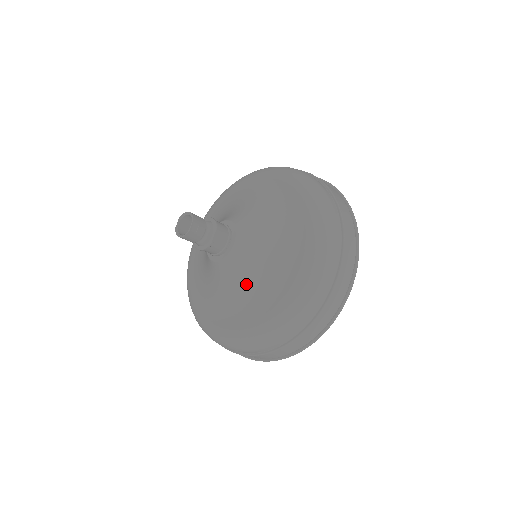
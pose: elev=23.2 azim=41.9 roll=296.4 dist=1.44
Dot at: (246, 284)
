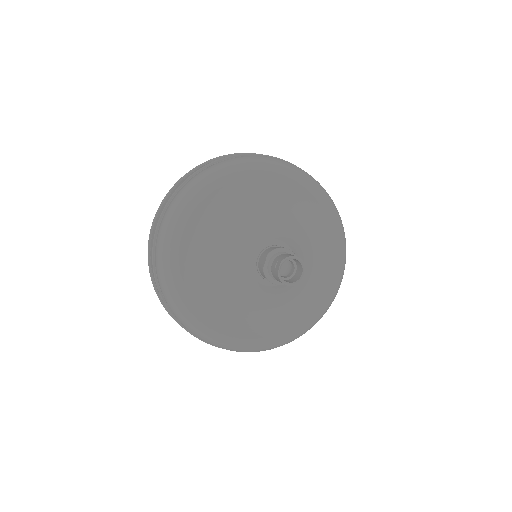
Dot at: (287, 300)
